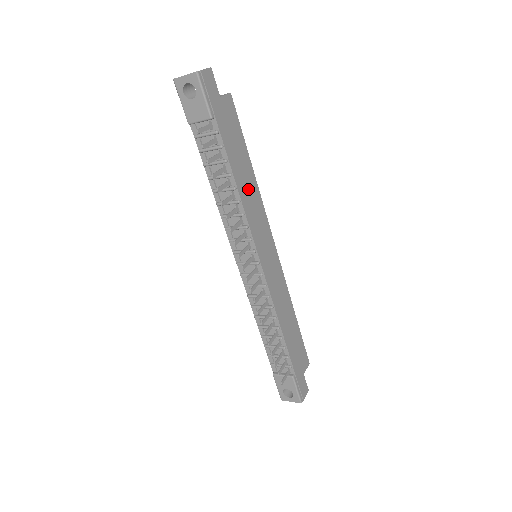
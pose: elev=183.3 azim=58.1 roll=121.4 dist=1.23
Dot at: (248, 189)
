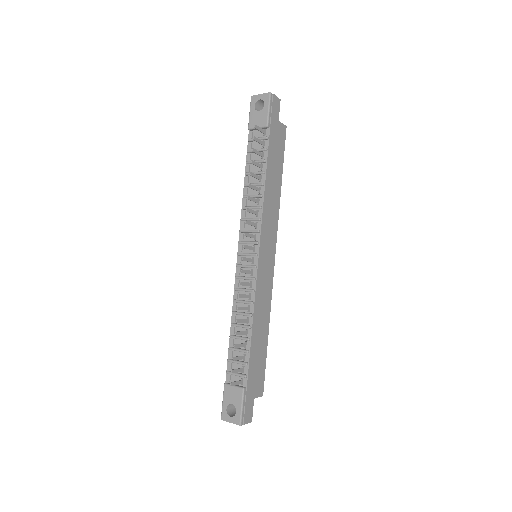
Dot at: (272, 195)
